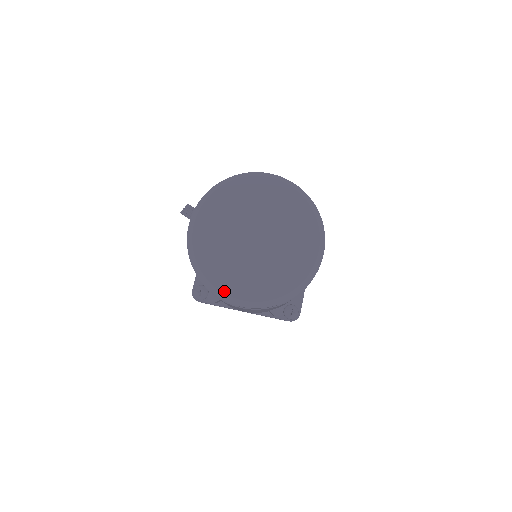
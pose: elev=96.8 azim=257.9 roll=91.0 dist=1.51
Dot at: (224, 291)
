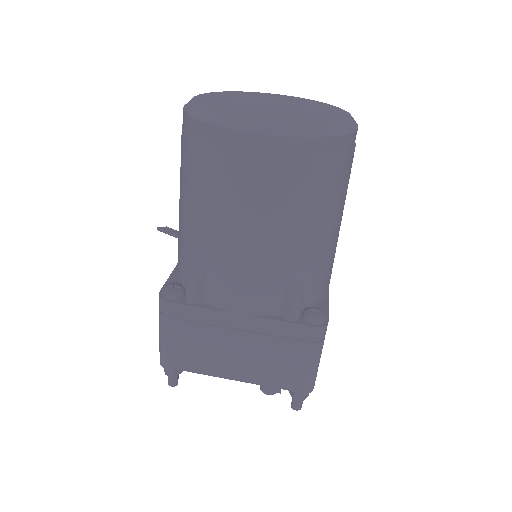
Dot at: (233, 117)
